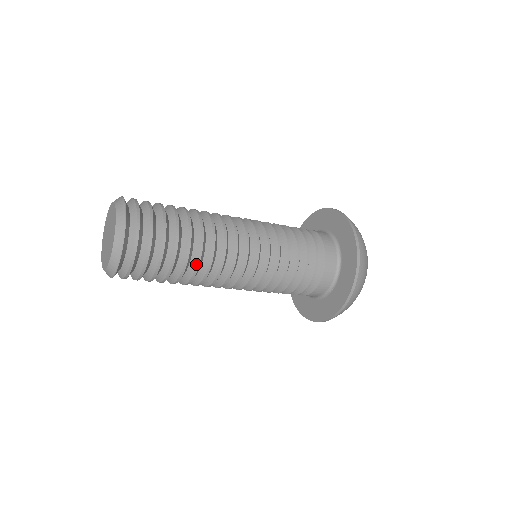
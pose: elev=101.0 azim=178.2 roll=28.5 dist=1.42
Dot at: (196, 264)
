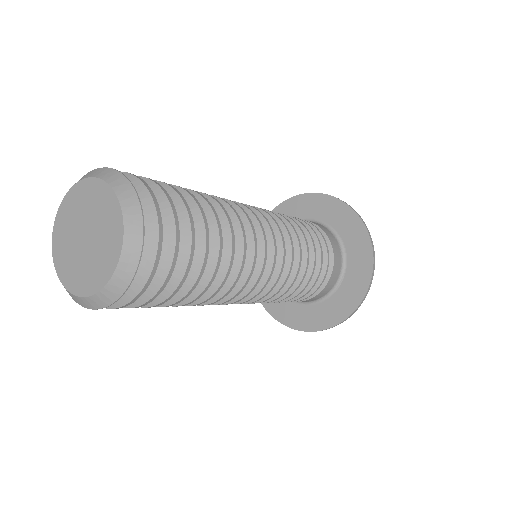
Dot at: (230, 255)
